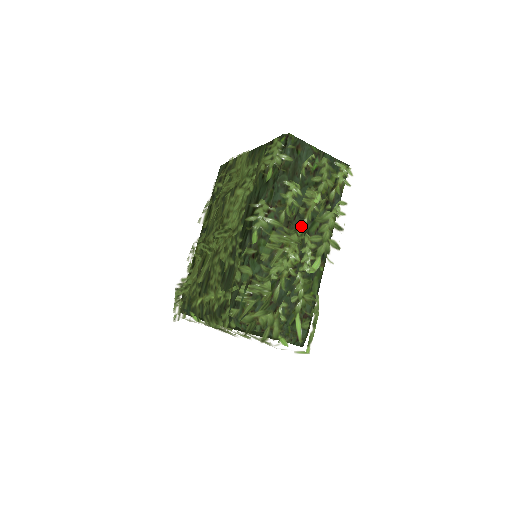
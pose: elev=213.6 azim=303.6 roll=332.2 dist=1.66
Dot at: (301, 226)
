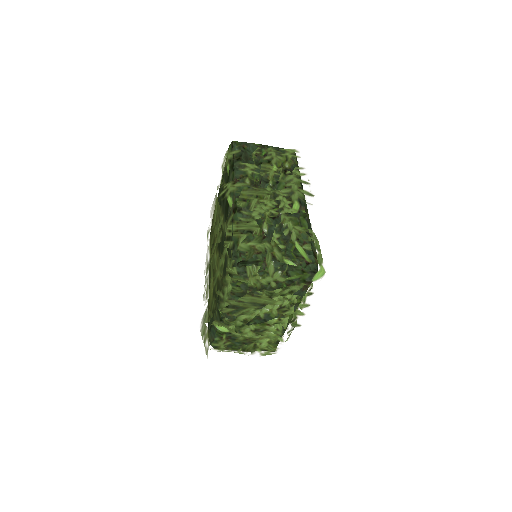
Dot at: (268, 186)
